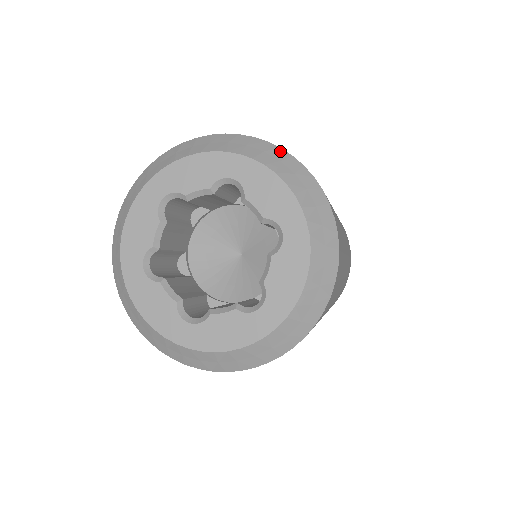
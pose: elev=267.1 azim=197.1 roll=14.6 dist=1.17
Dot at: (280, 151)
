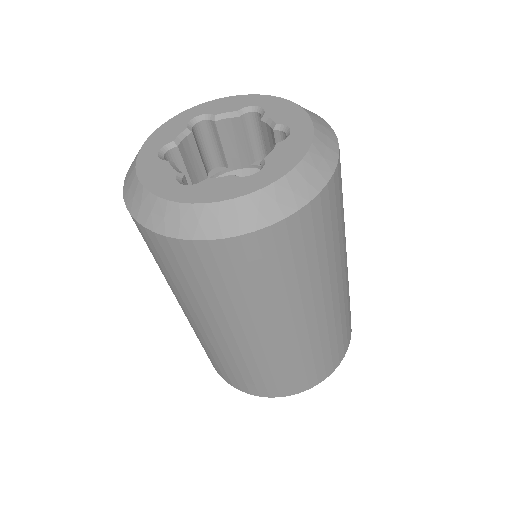
Dot at: occluded
